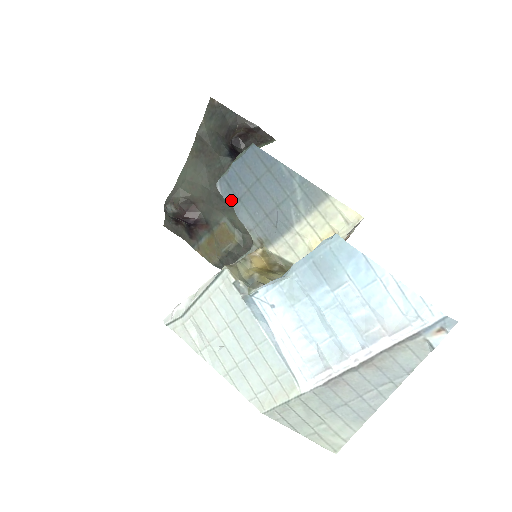
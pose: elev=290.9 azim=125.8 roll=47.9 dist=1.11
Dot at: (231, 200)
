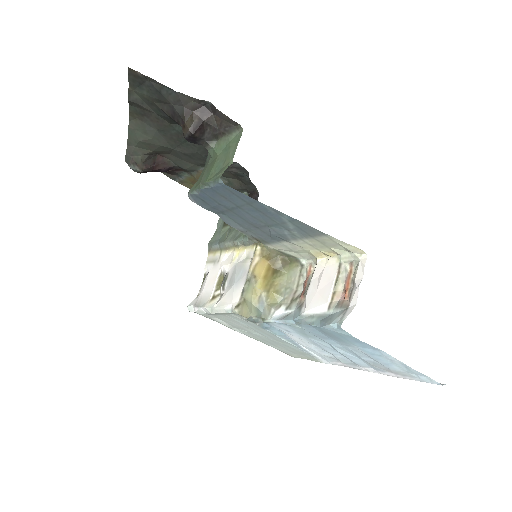
Dot at: (211, 210)
